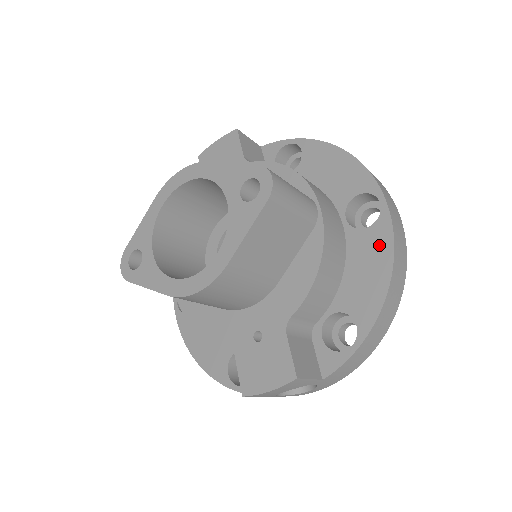
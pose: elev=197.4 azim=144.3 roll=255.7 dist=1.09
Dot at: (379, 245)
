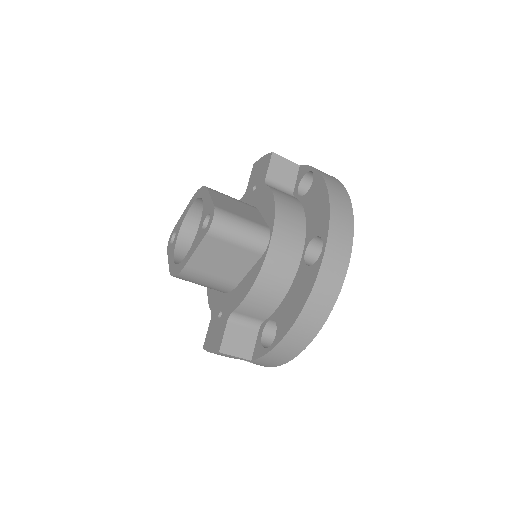
Dot at: (307, 283)
